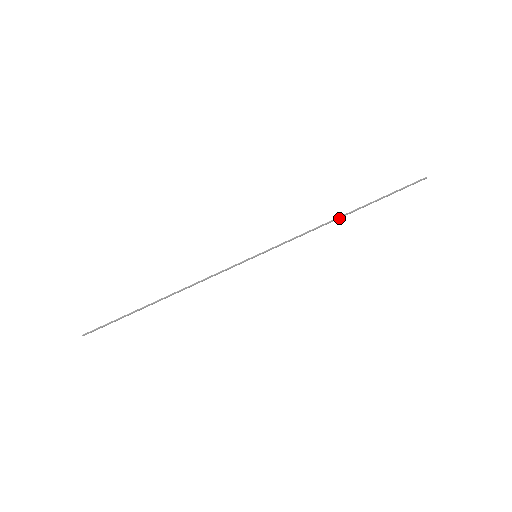
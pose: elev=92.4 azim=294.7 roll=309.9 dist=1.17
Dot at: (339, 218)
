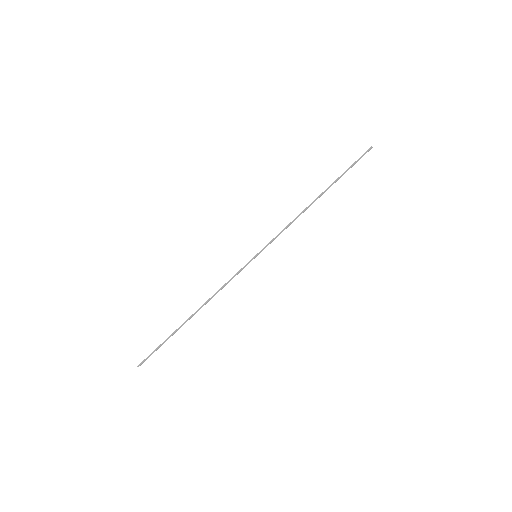
Dot at: occluded
